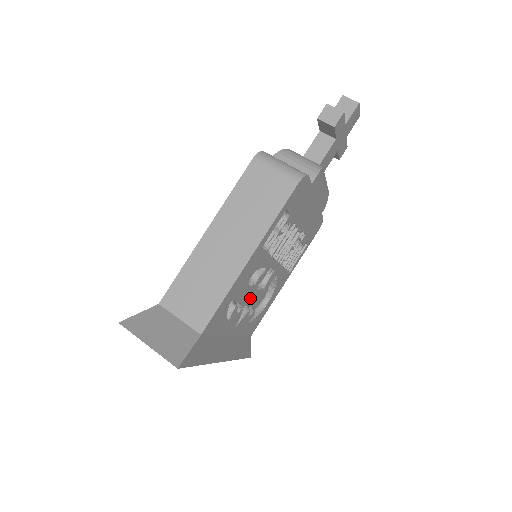
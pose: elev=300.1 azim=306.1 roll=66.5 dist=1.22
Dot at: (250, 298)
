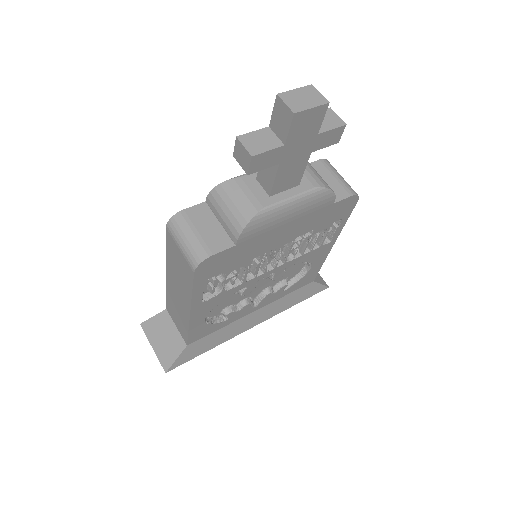
Dot at: (266, 284)
